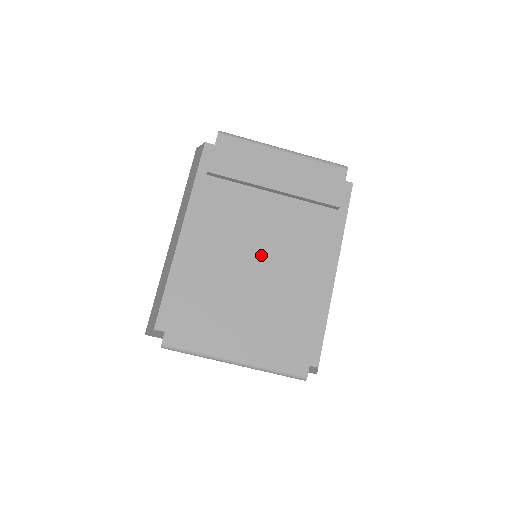
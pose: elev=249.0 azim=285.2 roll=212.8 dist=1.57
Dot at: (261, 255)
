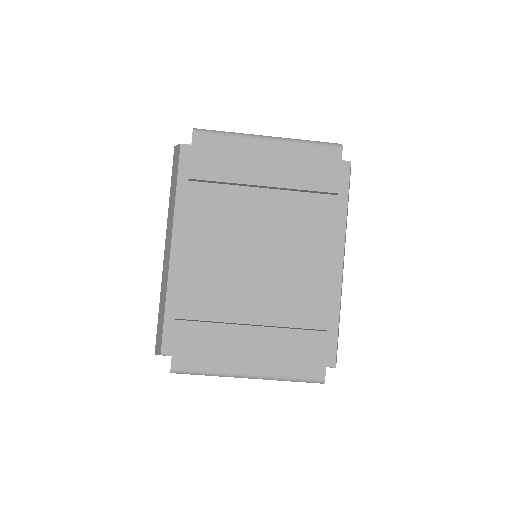
Dot at: (260, 259)
